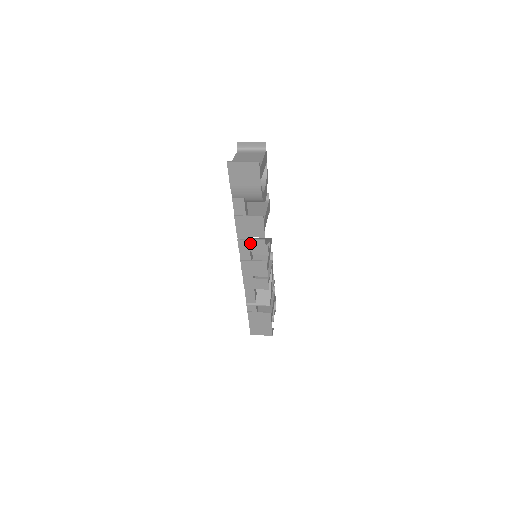
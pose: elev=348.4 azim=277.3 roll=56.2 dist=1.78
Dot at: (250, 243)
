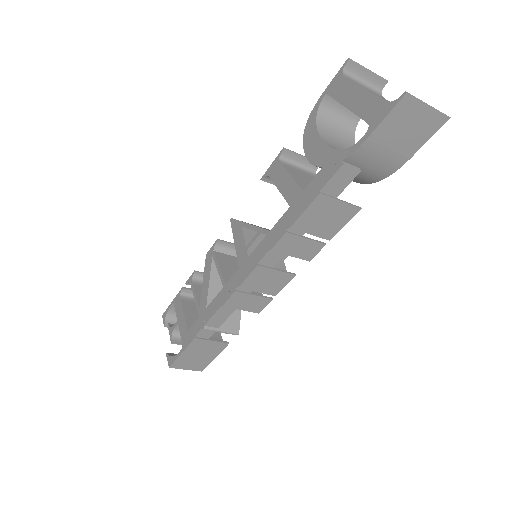
Dot at: (300, 243)
